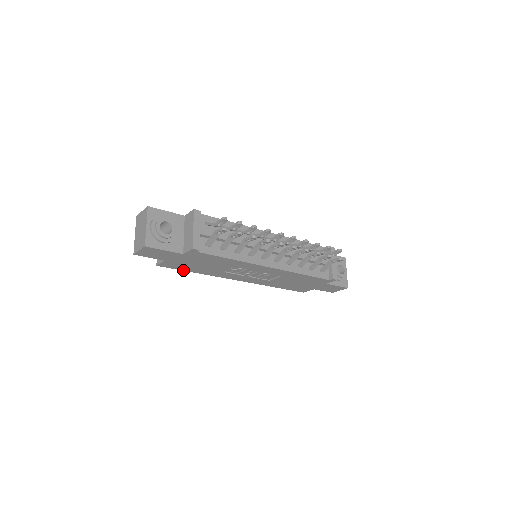
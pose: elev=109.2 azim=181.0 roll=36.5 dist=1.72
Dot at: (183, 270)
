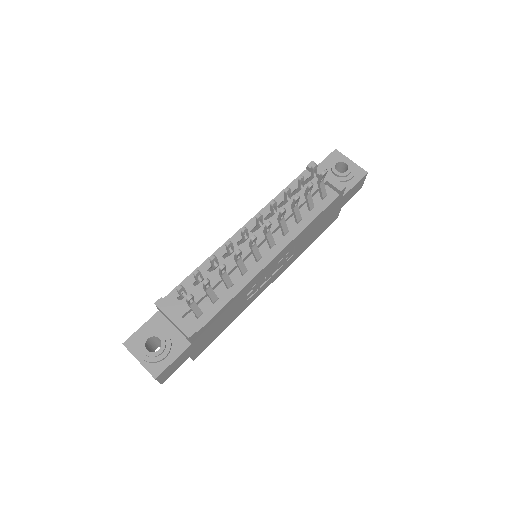
Dot at: (217, 336)
